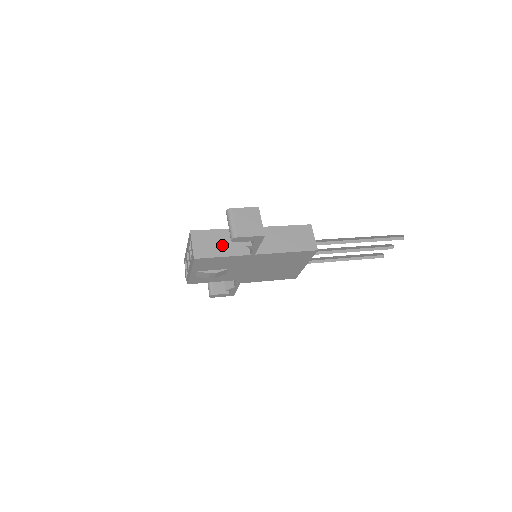
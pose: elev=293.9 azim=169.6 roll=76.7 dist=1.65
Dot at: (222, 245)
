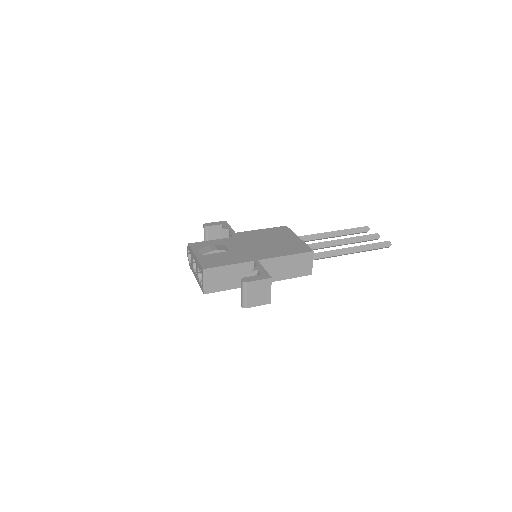
Dot at: (230, 280)
